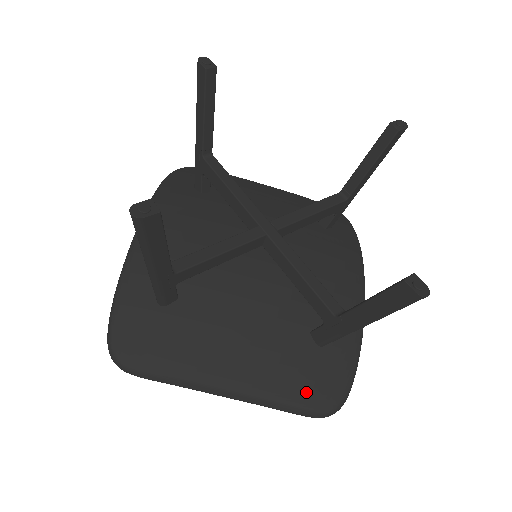
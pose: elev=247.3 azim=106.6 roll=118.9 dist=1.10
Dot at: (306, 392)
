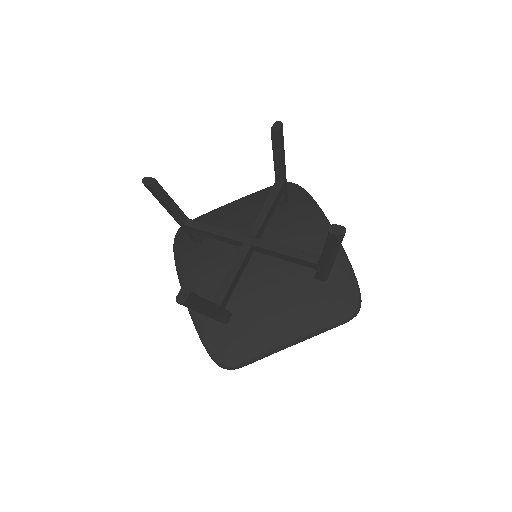
Dot at: (335, 311)
